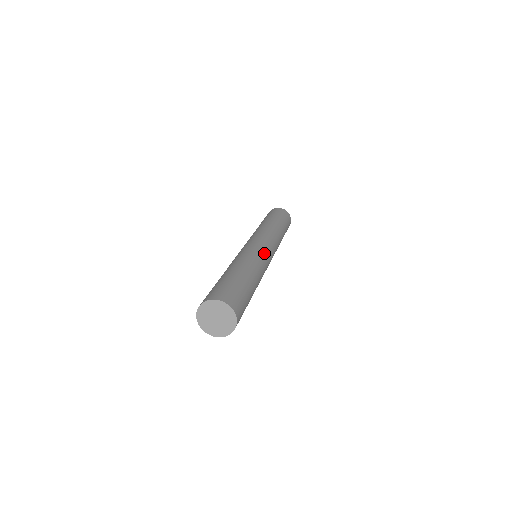
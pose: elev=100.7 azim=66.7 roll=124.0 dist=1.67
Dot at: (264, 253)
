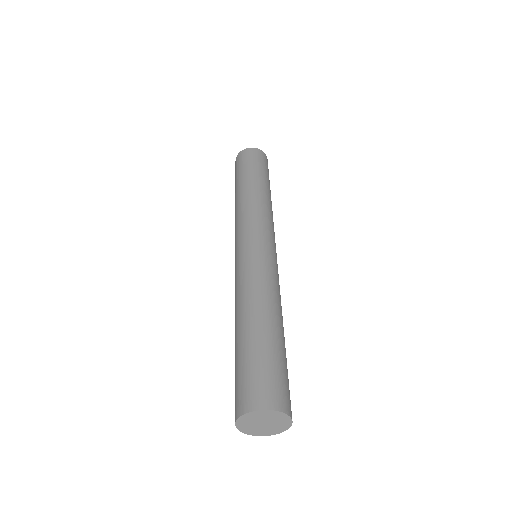
Dot at: (257, 257)
